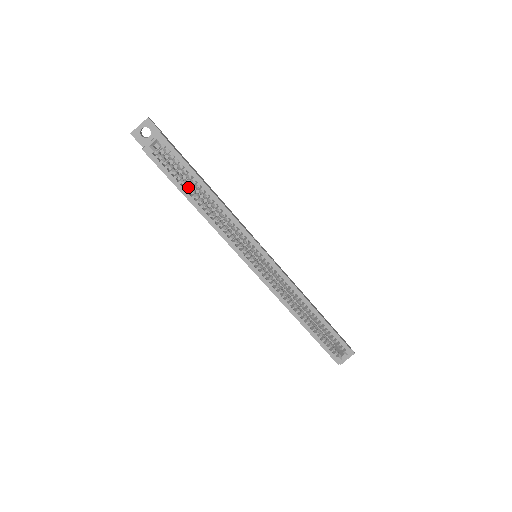
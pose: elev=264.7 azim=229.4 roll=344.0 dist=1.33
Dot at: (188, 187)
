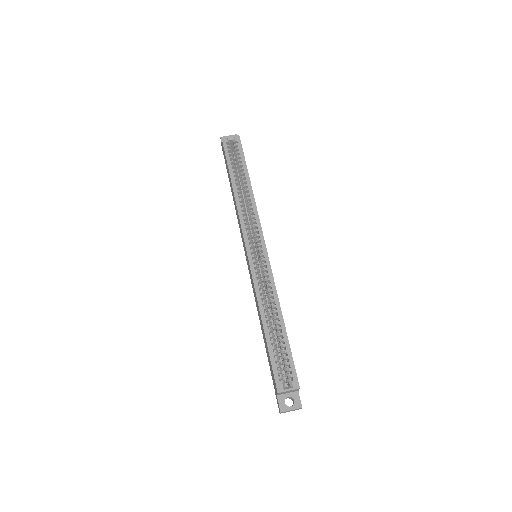
Dot at: occluded
